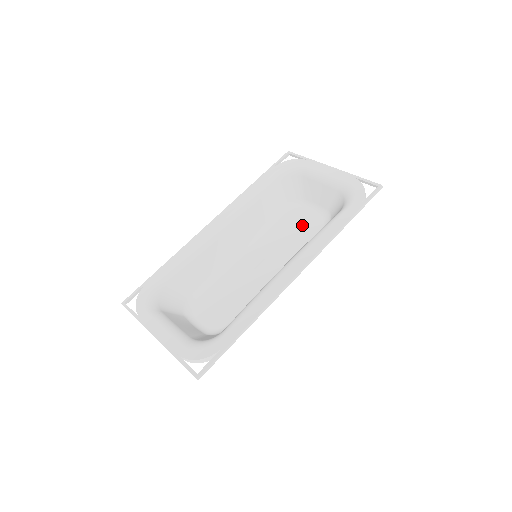
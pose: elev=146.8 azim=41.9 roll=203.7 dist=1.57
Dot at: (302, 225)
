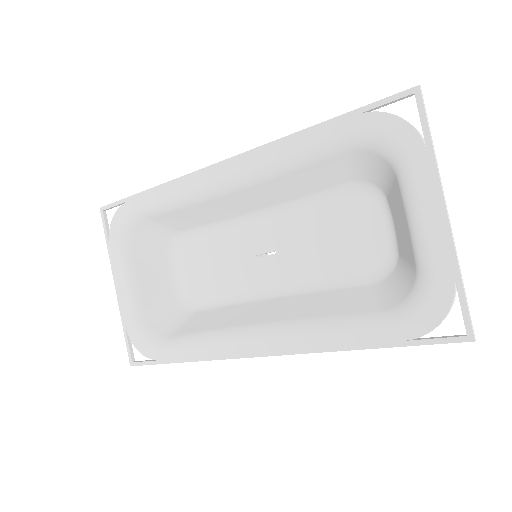
Dot at: (351, 242)
